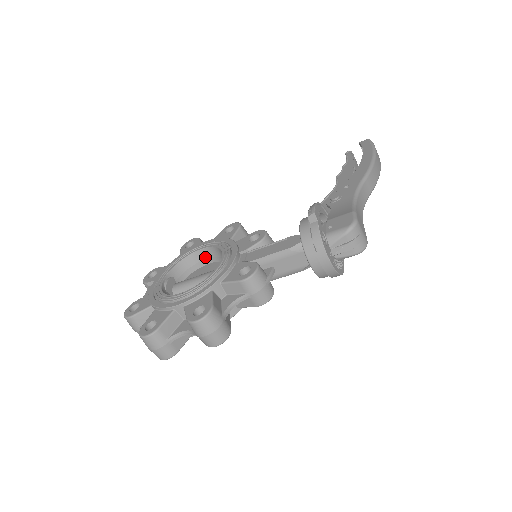
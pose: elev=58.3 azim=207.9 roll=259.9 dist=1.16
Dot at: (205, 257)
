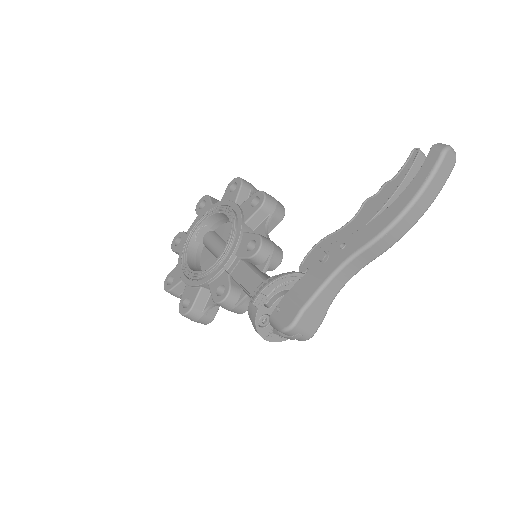
Dot at: occluded
